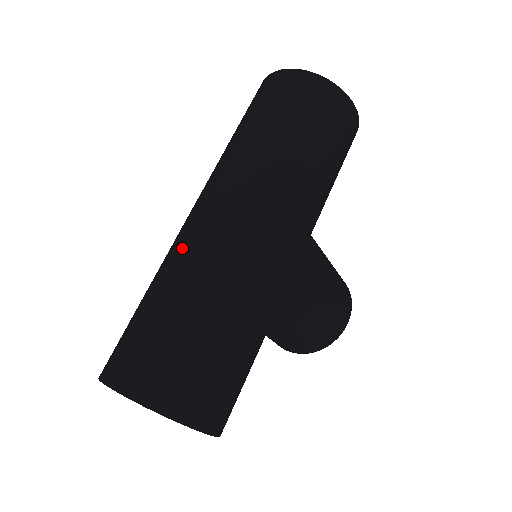
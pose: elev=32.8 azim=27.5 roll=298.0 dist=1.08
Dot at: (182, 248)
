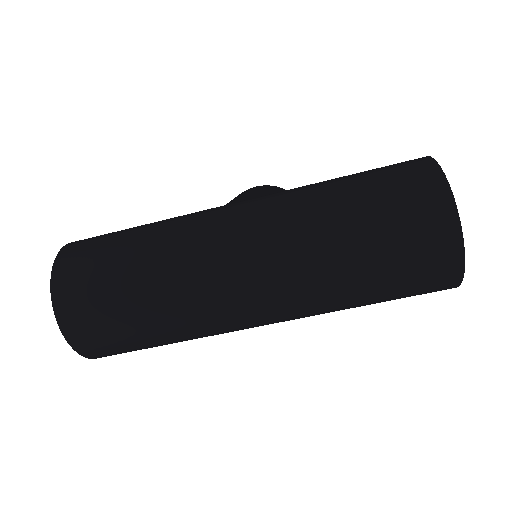
Dot at: (193, 282)
